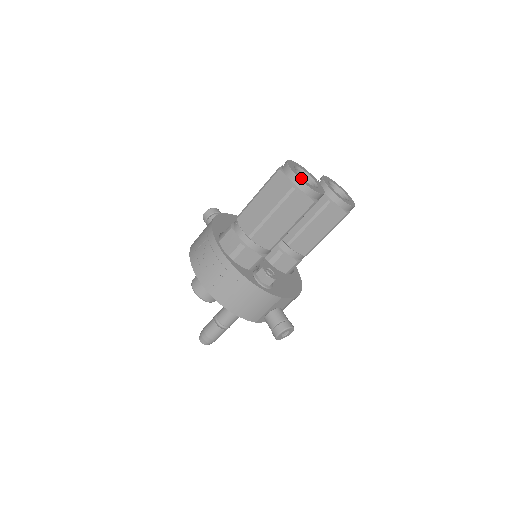
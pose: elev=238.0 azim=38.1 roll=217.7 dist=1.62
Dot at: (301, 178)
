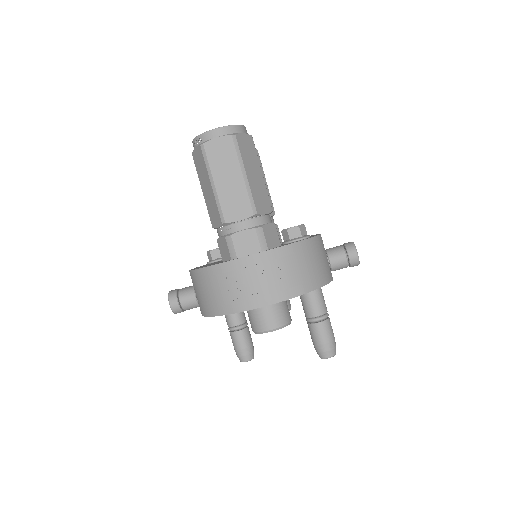
Dot at: (225, 128)
